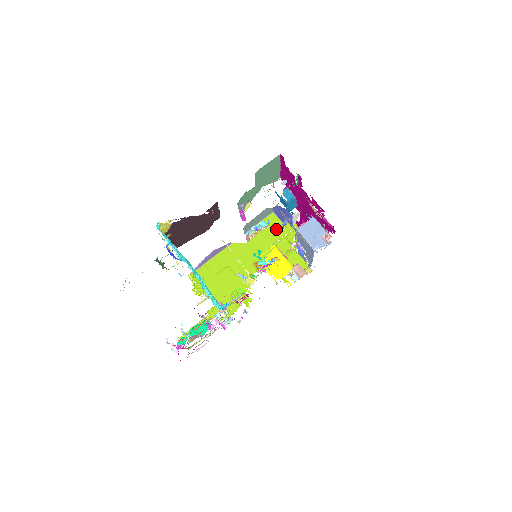
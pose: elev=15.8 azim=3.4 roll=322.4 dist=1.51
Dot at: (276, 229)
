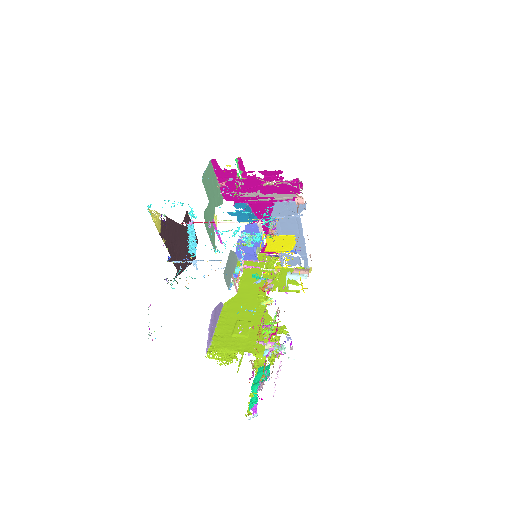
Dot at: (252, 268)
